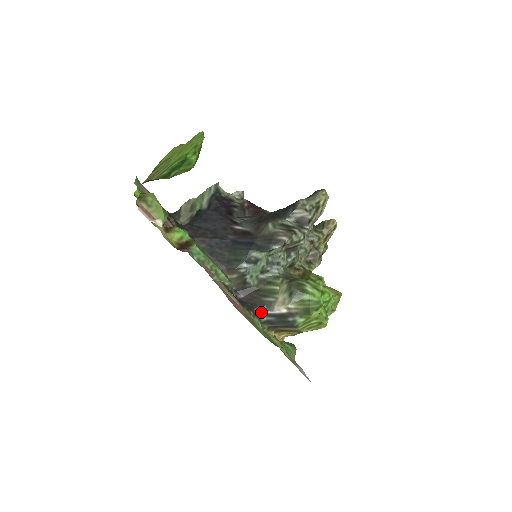
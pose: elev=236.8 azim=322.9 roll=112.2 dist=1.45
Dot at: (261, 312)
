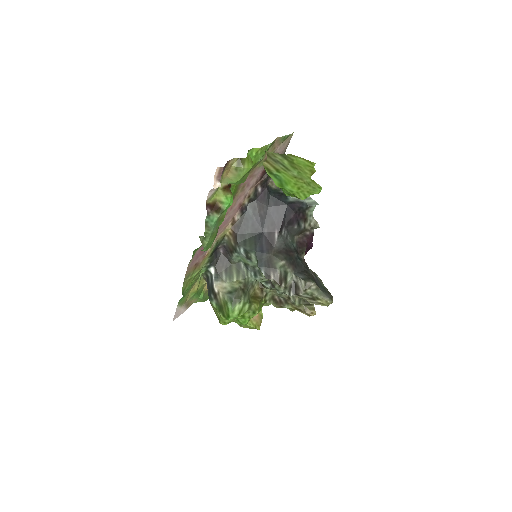
Dot at: (212, 271)
